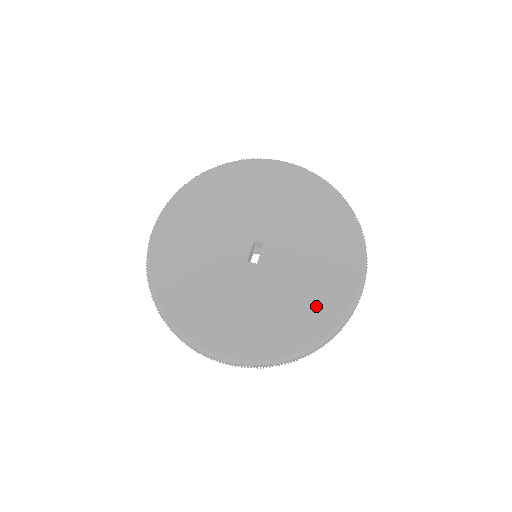
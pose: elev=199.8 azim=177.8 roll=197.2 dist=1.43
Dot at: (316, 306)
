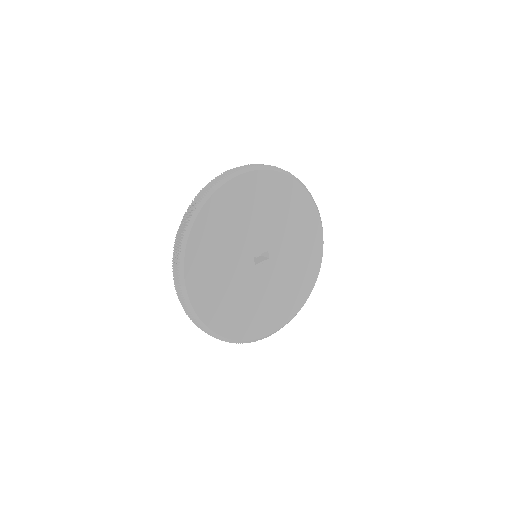
Dot at: (249, 321)
